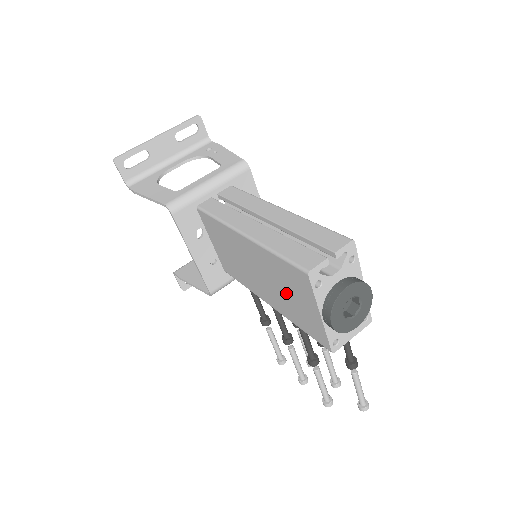
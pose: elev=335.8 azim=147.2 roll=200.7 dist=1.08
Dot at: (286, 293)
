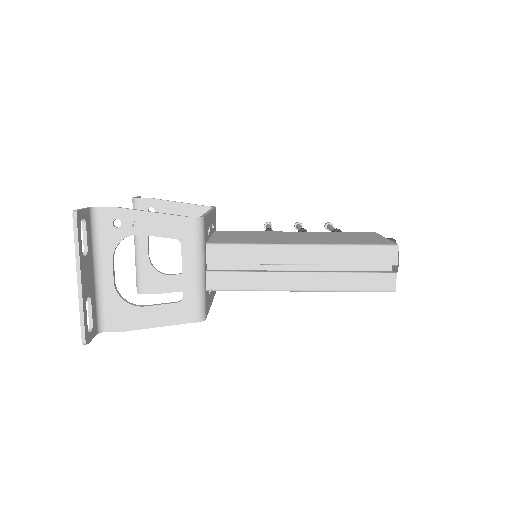
Dot at: occluded
